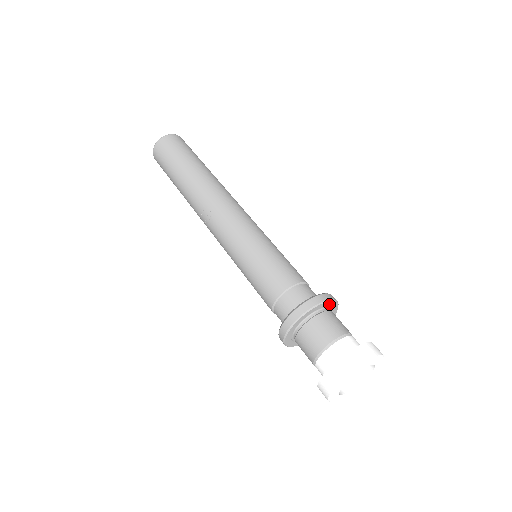
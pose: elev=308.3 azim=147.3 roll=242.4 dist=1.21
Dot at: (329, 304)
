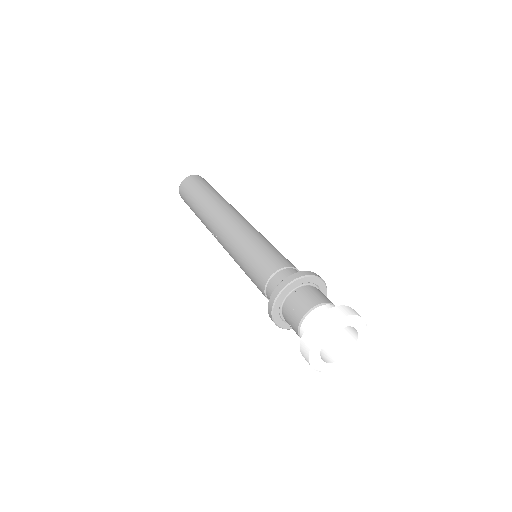
Dot at: (300, 282)
